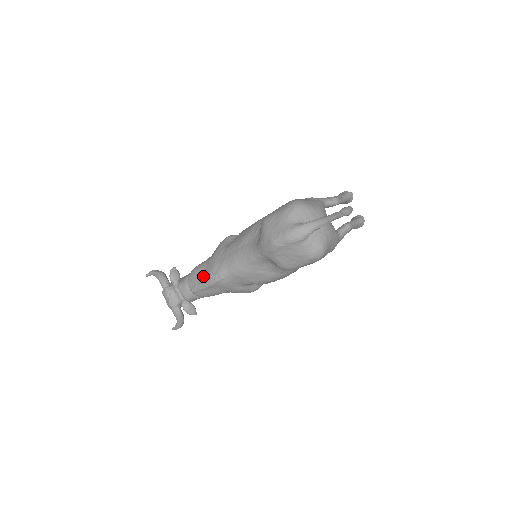
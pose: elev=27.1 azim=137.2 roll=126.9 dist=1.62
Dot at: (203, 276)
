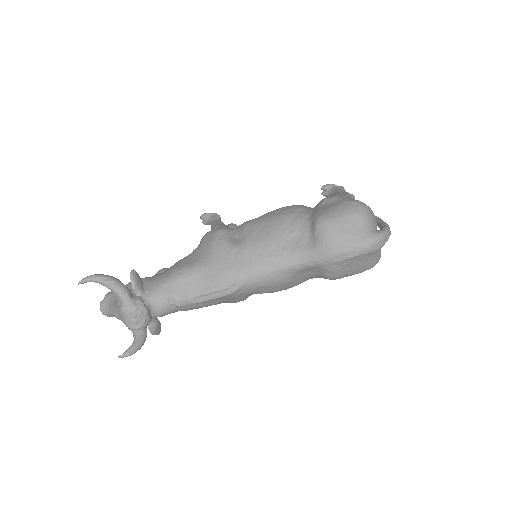
Dot at: (204, 286)
